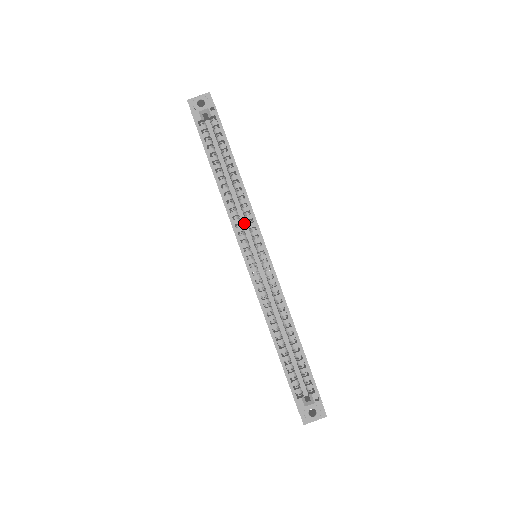
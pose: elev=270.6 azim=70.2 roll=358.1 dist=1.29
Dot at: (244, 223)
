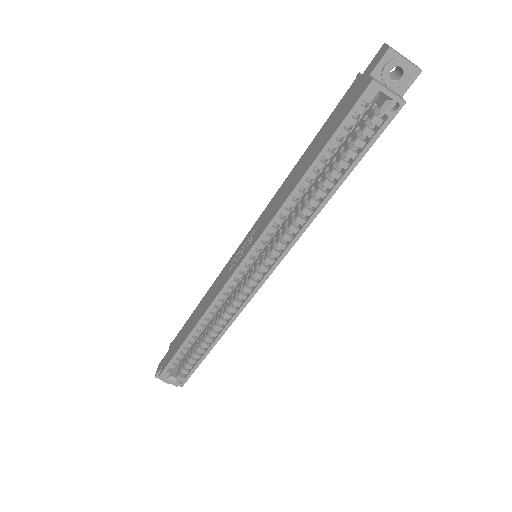
Dot at: occluded
